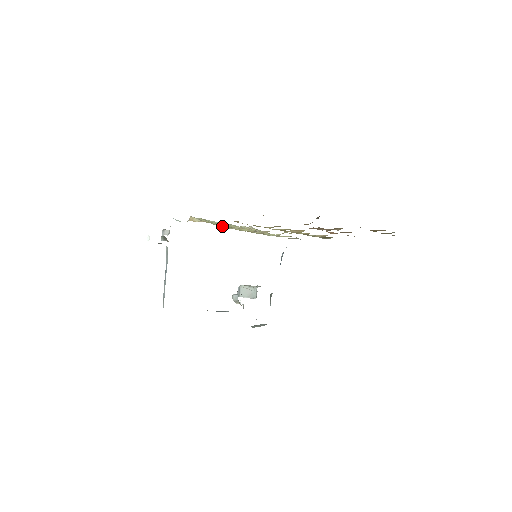
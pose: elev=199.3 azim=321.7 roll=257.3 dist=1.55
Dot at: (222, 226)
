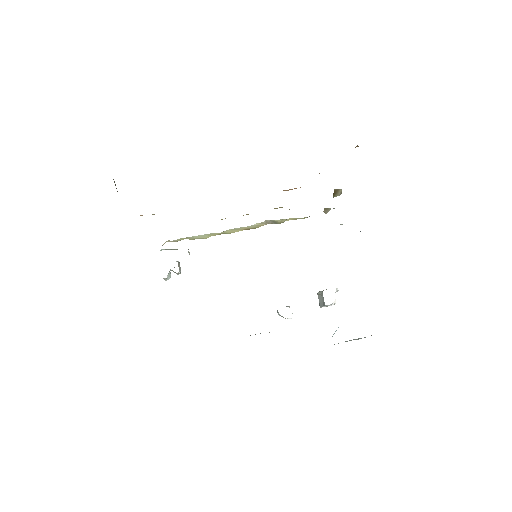
Dot at: (208, 237)
